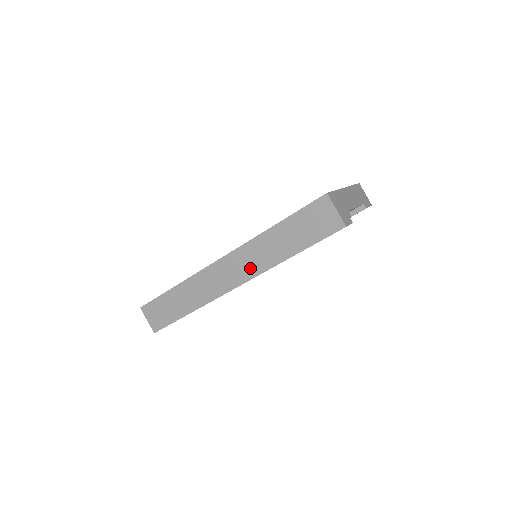
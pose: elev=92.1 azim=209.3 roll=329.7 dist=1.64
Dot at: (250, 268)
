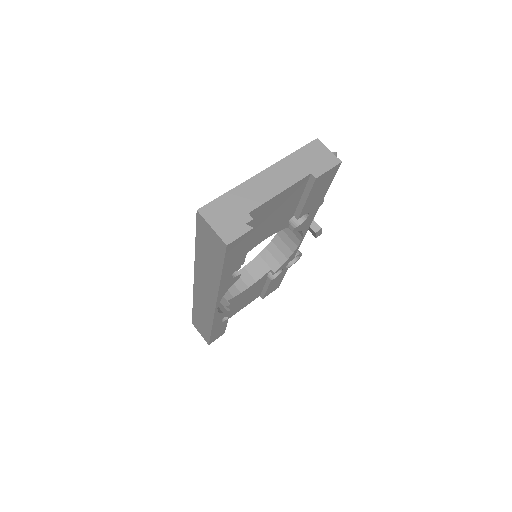
Dot at: (210, 291)
